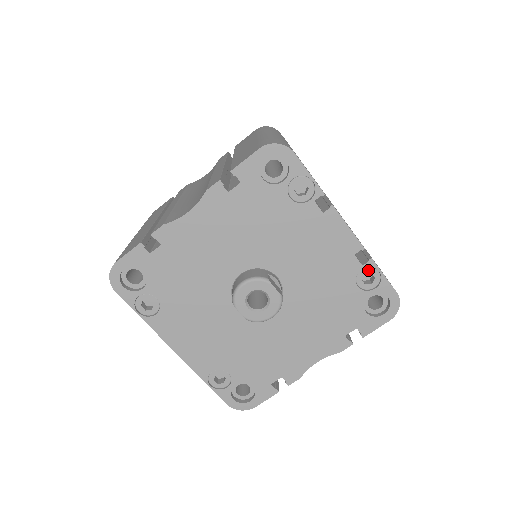
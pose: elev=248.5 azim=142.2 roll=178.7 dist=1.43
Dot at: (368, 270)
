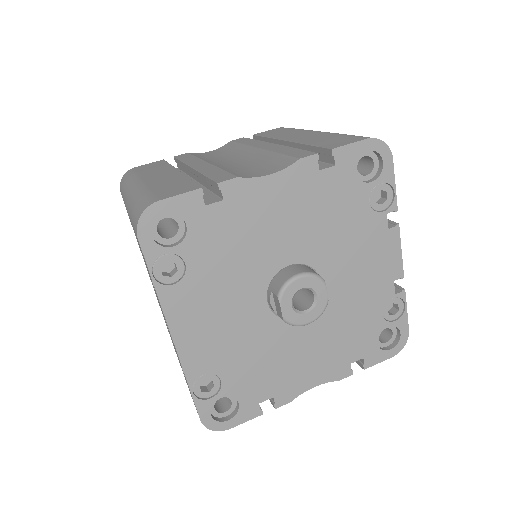
Dot at: (397, 300)
